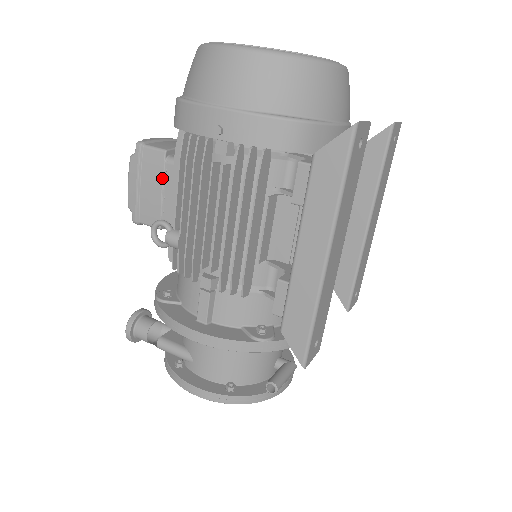
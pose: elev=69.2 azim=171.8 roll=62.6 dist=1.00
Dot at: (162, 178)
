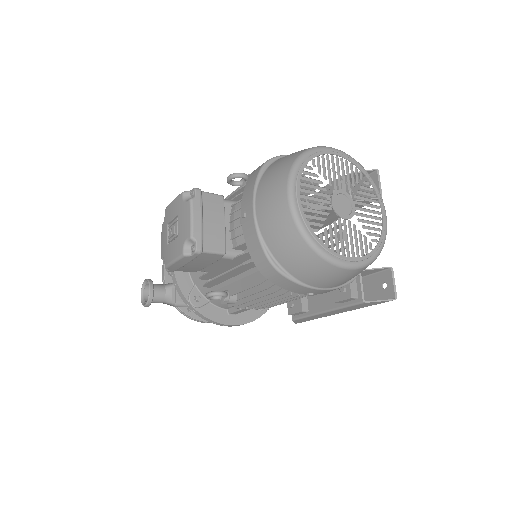
Dot at: (214, 262)
